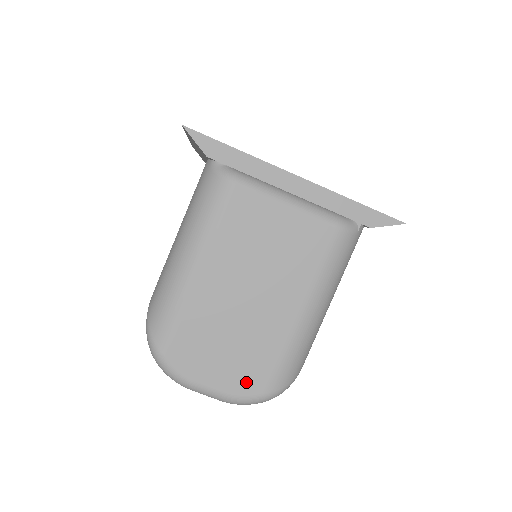
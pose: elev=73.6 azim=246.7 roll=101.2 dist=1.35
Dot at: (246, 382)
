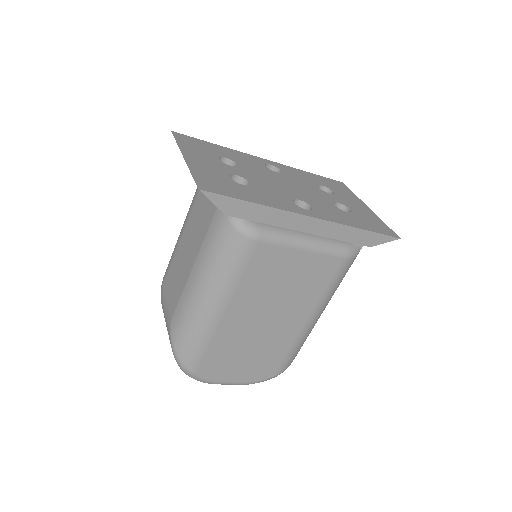
Dot at: (261, 372)
